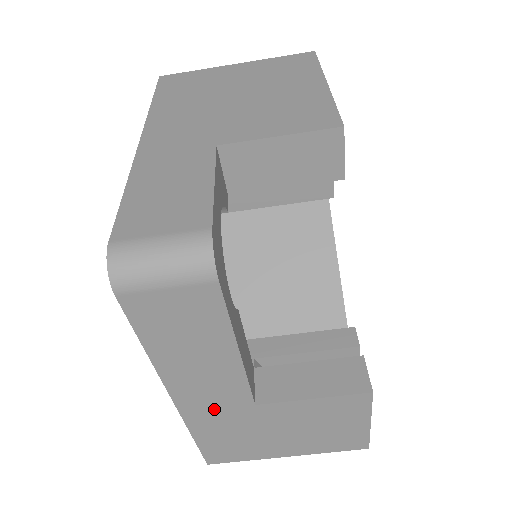
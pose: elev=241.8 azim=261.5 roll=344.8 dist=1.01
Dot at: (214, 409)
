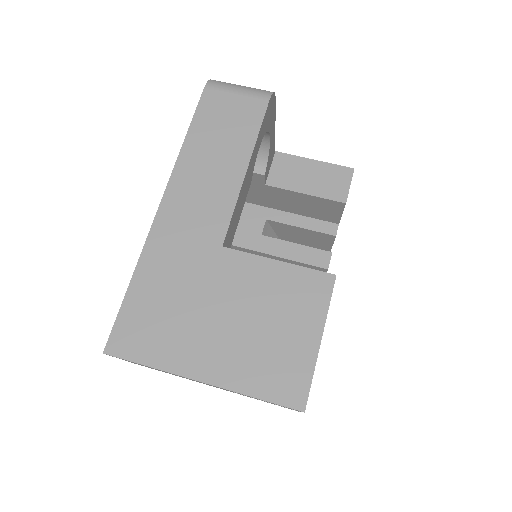
Dot at: (183, 236)
